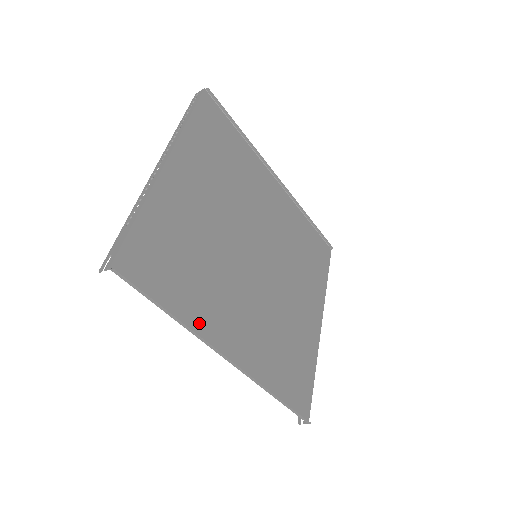
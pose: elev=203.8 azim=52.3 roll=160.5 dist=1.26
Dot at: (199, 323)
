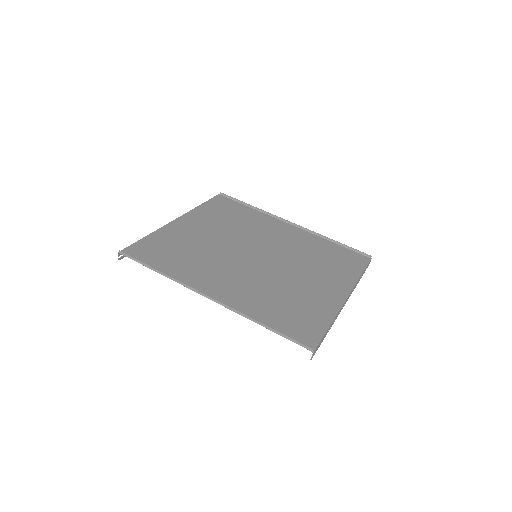
Dot at: (183, 278)
